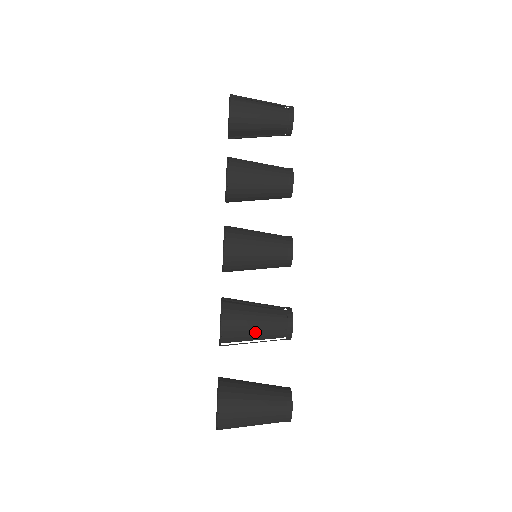
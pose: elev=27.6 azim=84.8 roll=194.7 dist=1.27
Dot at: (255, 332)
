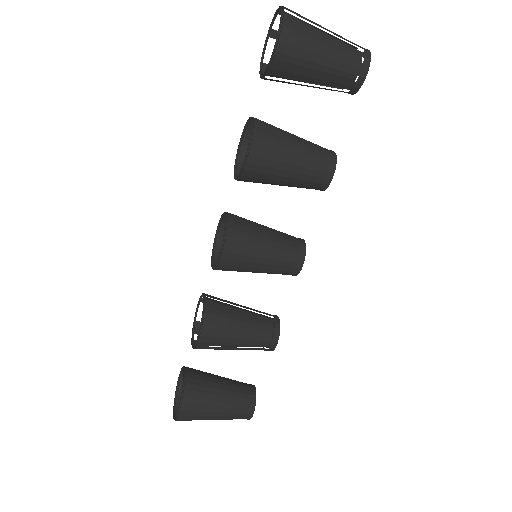
Dot at: (234, 347)
